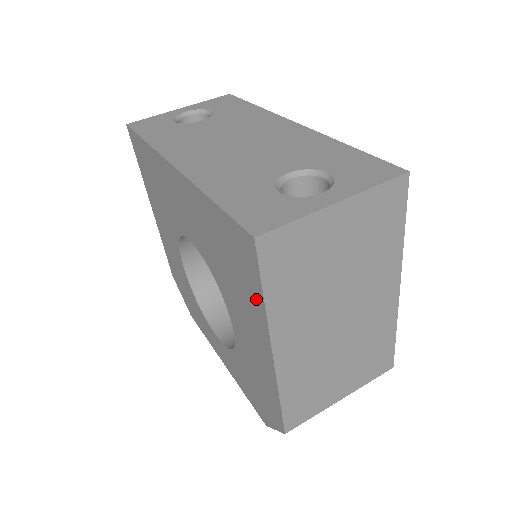
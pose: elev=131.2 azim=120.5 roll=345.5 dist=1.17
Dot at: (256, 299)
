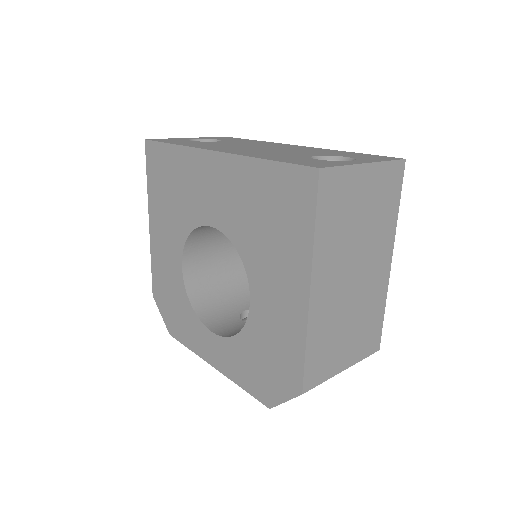
Dot at: (302, 237)
